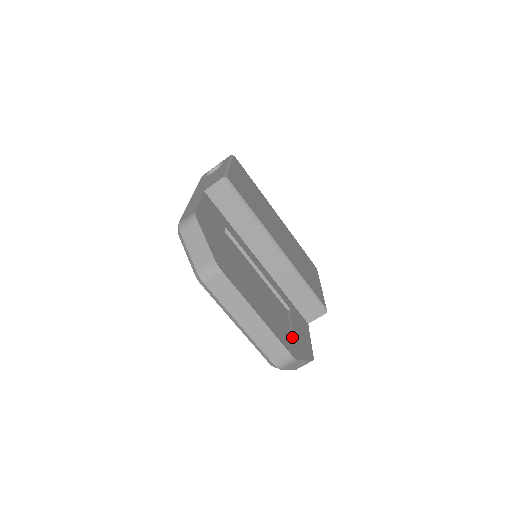
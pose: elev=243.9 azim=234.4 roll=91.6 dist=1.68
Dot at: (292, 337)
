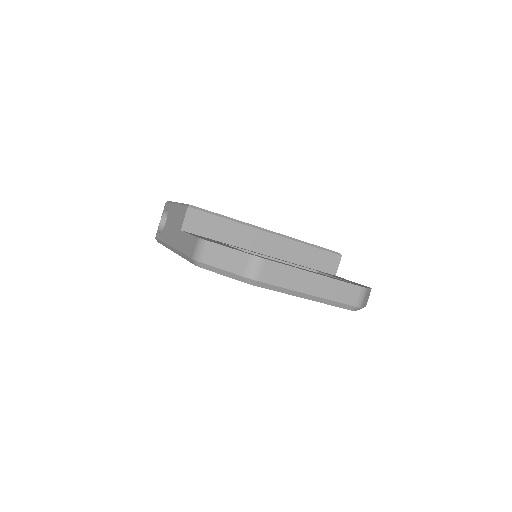
Dot at: occluded
